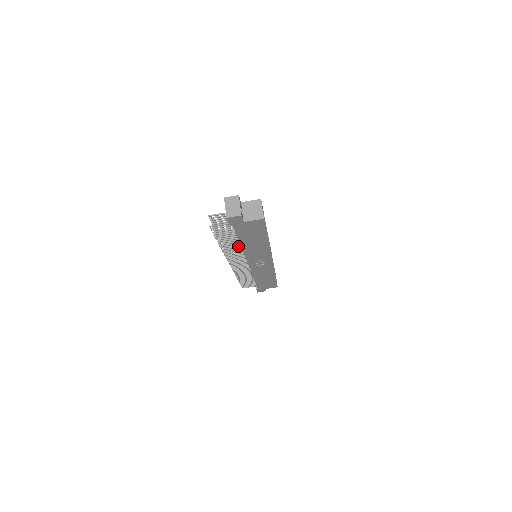
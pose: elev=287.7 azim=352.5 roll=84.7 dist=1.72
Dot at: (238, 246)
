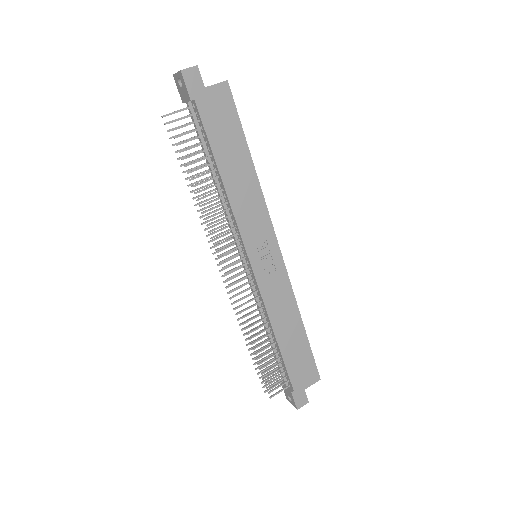
Dot at: (220, 197)
